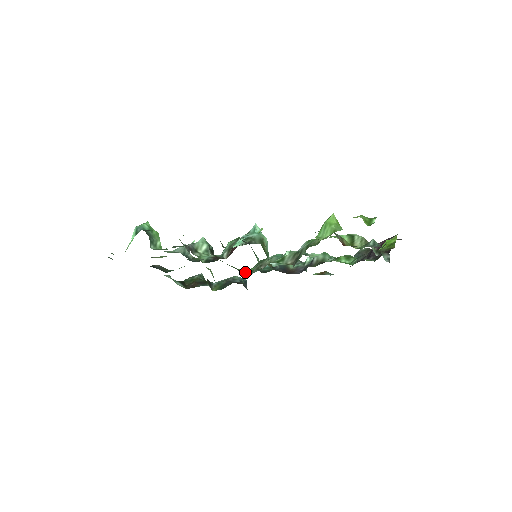
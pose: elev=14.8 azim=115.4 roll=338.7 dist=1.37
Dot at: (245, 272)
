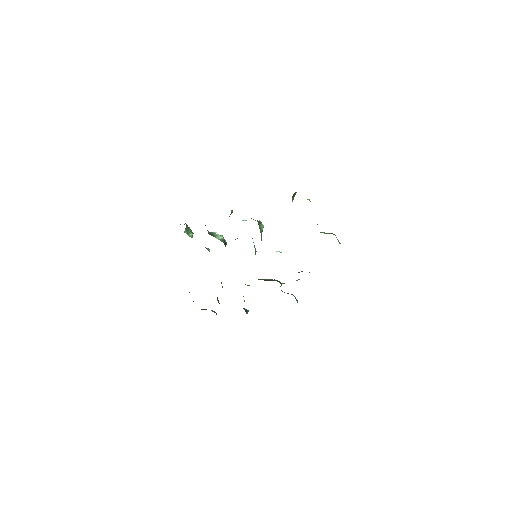
Dot at: (247, 285)
